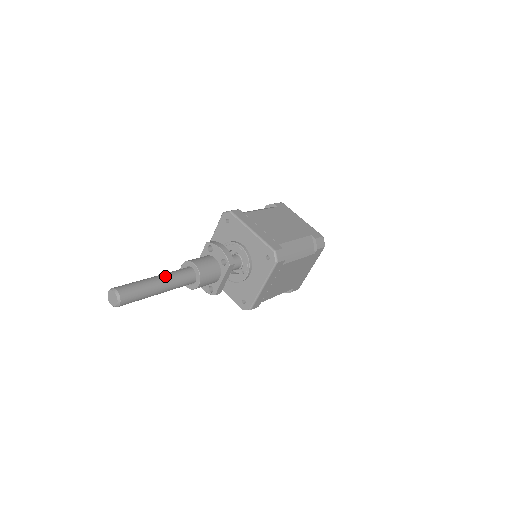
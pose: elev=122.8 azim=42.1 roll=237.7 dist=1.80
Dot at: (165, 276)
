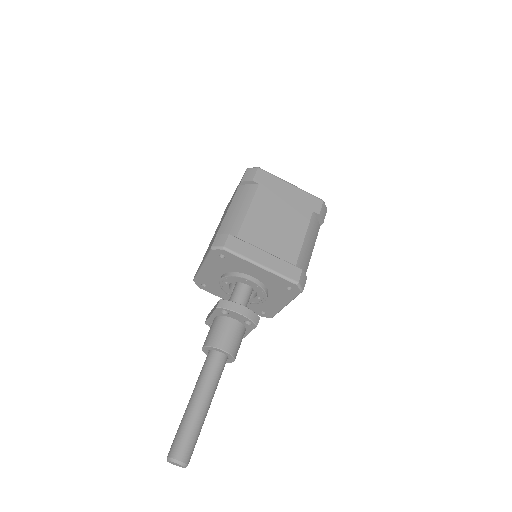
Dot at: (205, 391)
